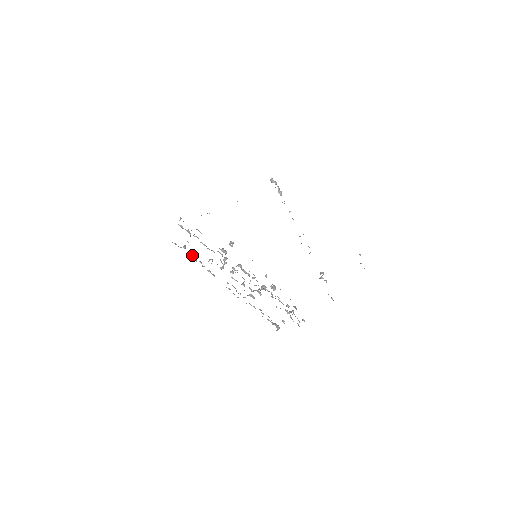
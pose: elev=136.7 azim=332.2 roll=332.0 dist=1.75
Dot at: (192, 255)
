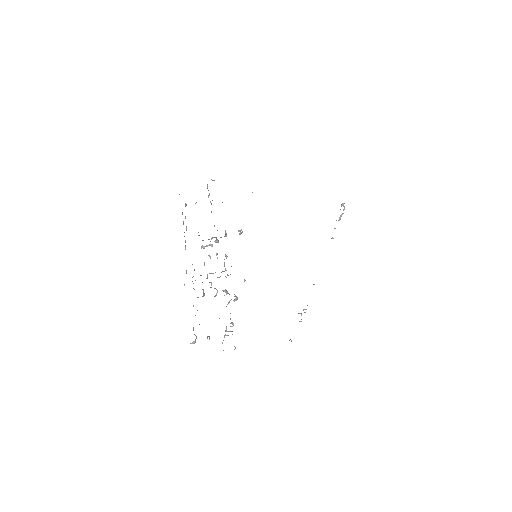
Dot at: occluded
